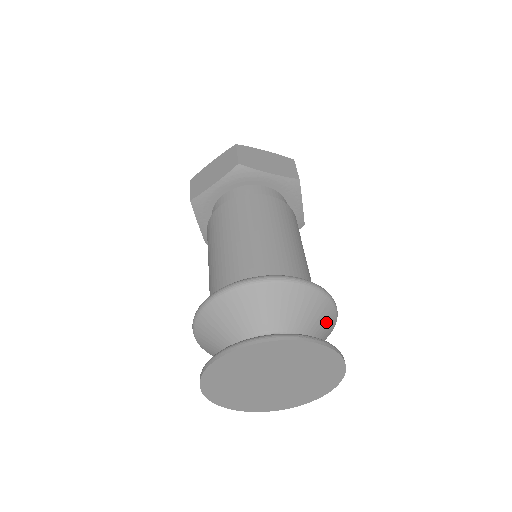
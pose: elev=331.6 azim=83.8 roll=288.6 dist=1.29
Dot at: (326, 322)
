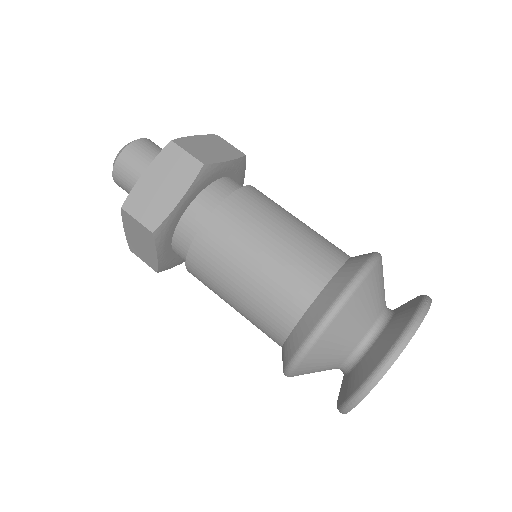
Dot at: occluded
